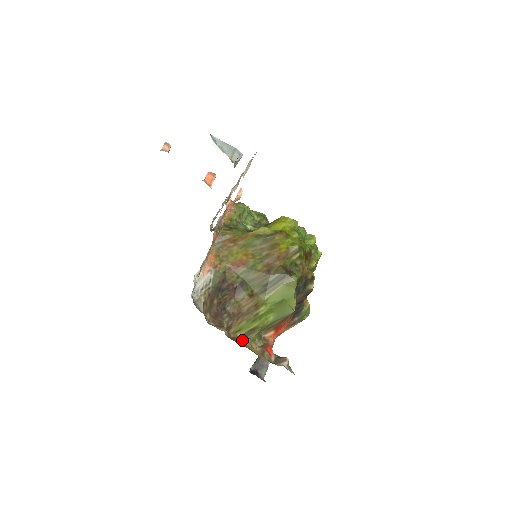
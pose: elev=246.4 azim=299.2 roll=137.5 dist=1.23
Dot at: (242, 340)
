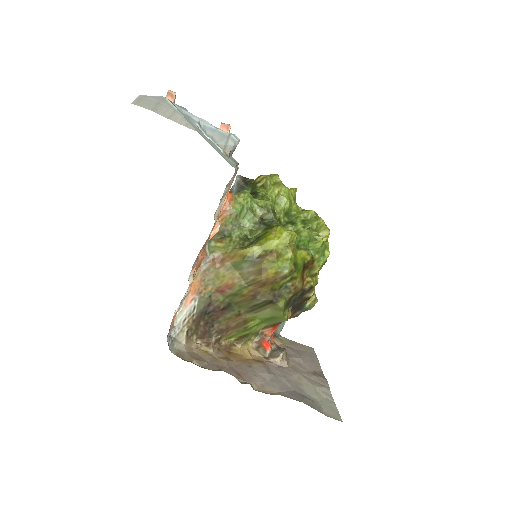
Dot at: (235, 343)
